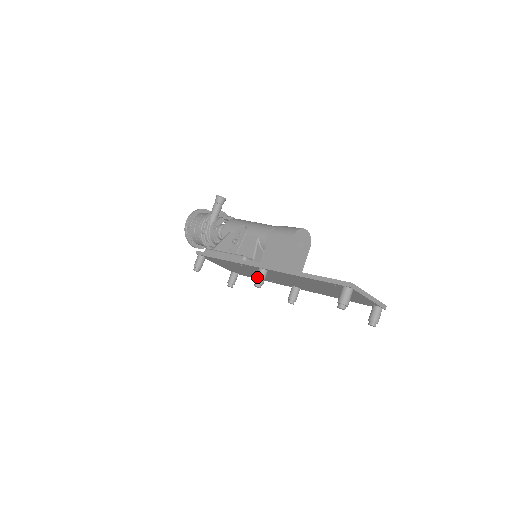
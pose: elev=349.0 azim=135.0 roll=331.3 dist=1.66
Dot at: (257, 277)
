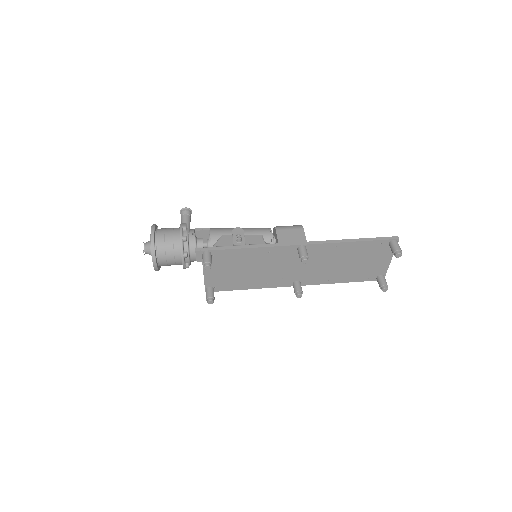
Dot at: (304, 252)
